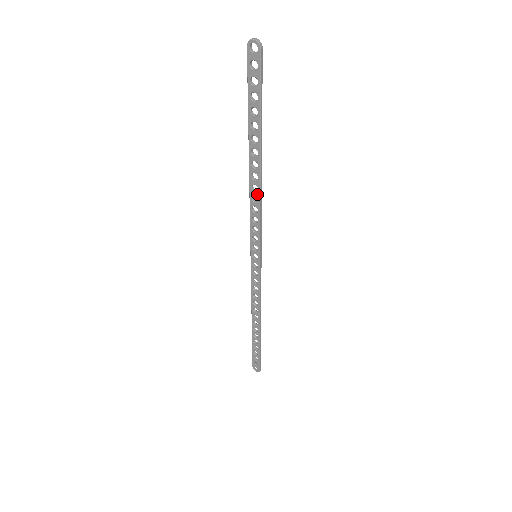
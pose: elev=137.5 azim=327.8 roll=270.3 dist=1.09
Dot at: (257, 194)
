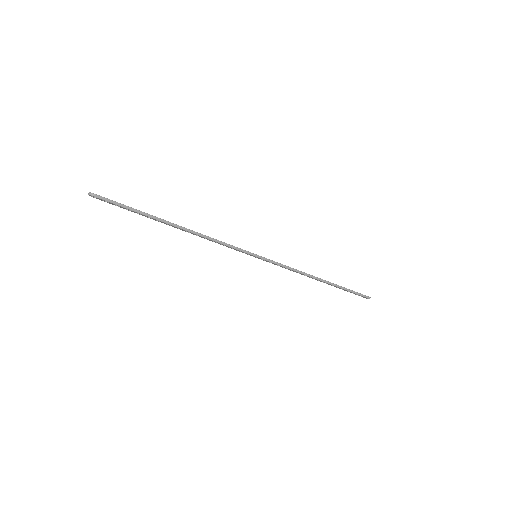
Dot at: (202, 237)
